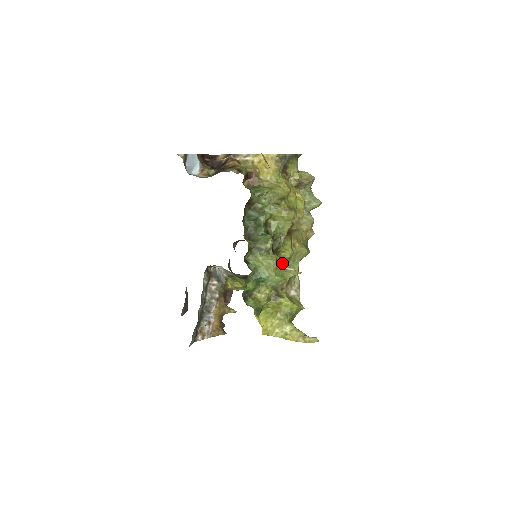
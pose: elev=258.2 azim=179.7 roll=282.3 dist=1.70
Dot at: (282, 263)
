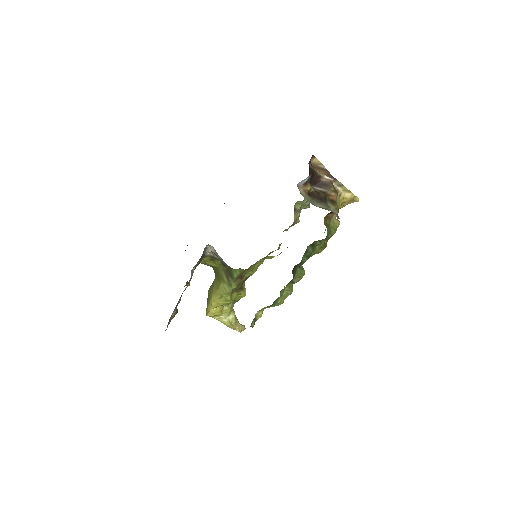
Dot at: occluded
